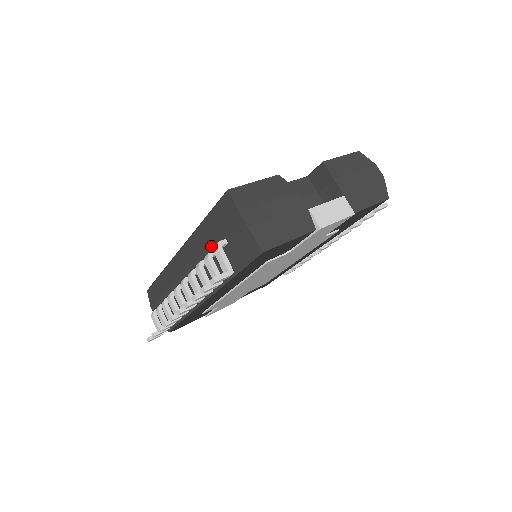
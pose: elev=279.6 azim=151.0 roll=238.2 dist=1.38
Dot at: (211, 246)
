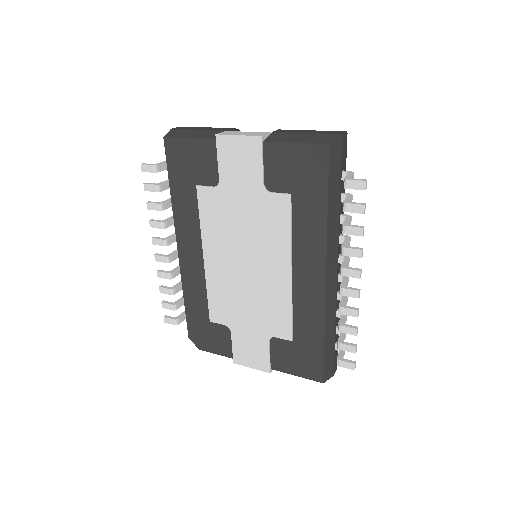
Dot at: occluded
